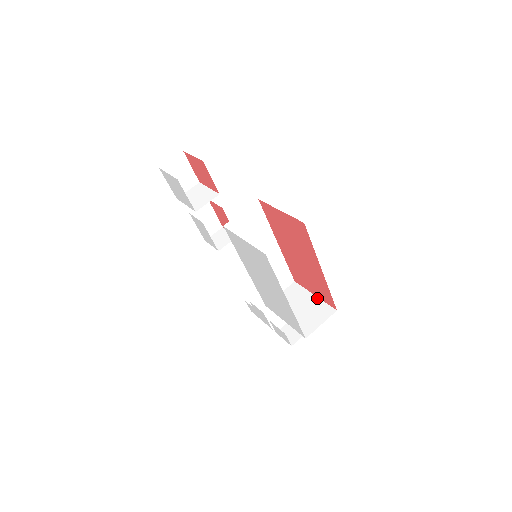
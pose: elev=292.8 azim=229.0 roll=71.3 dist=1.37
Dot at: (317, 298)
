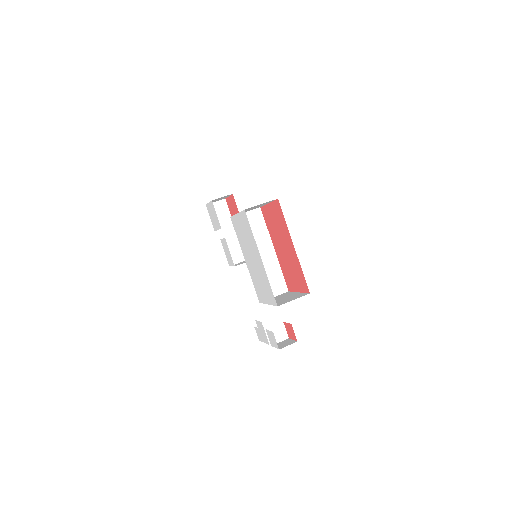
Dot at: (299, 293)
